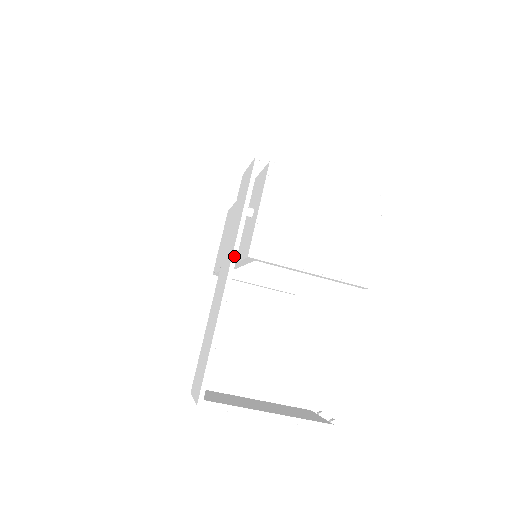
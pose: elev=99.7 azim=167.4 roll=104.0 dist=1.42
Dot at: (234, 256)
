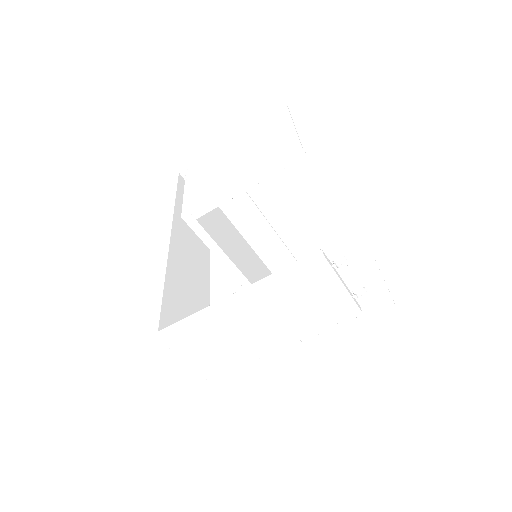
Dot at: (170, 225)
